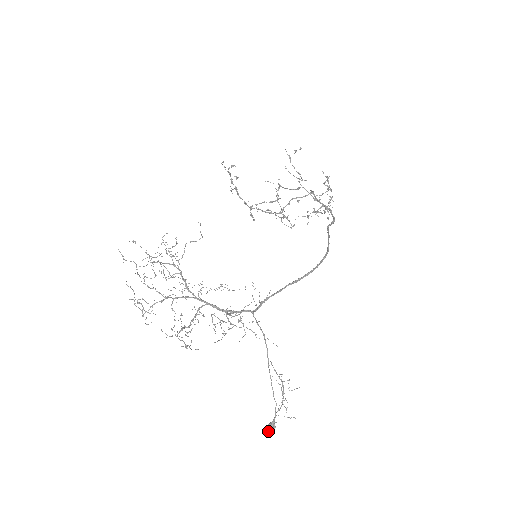
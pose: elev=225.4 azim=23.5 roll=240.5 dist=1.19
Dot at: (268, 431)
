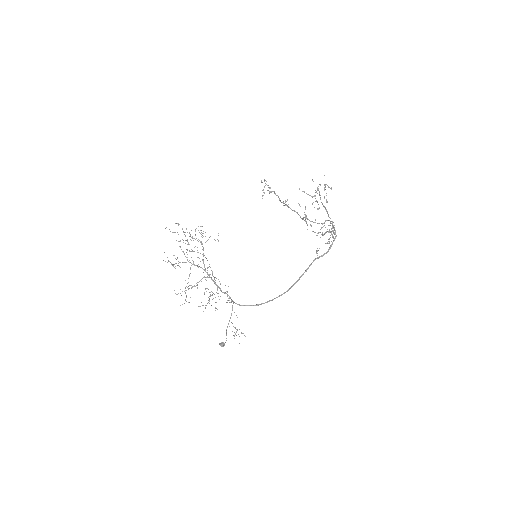
Dot at: (220, 345)
